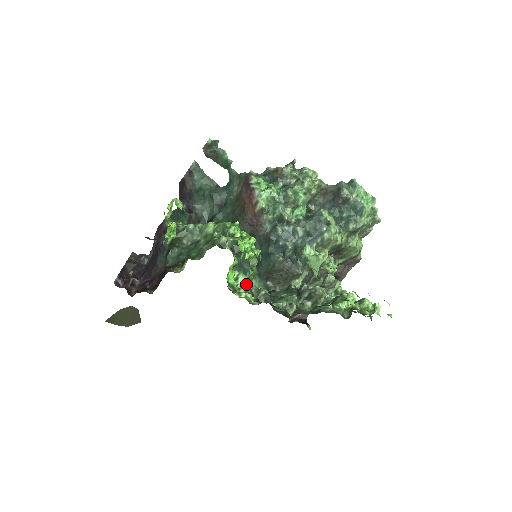
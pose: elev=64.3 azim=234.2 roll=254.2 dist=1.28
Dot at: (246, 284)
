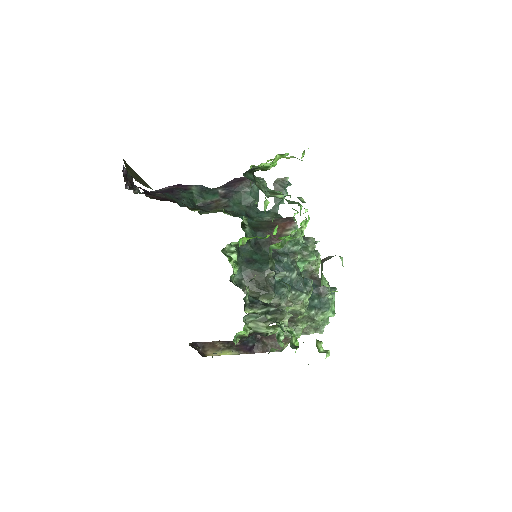
Dot at: (234, 263)
